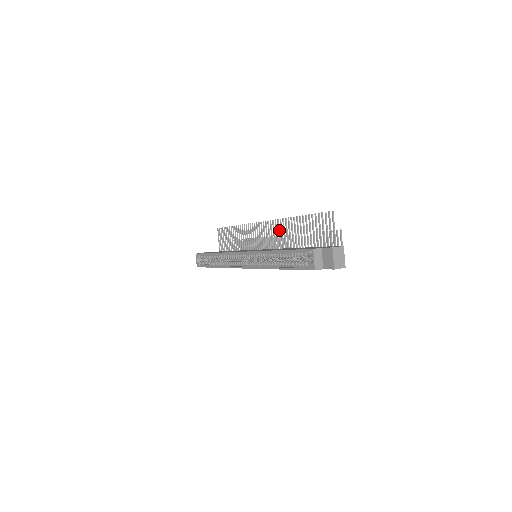
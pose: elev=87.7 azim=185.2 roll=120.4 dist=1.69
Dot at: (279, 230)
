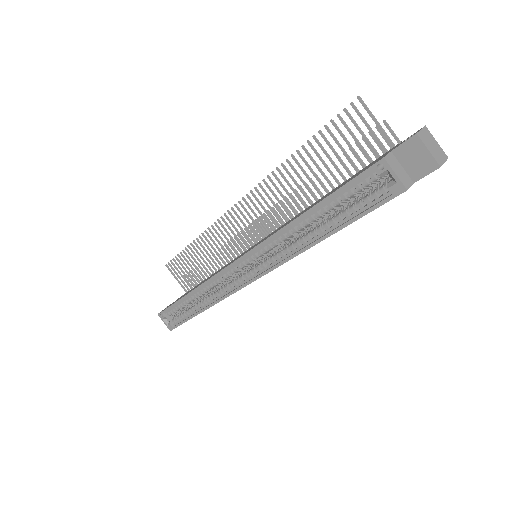
Dot at: (270, 197)
